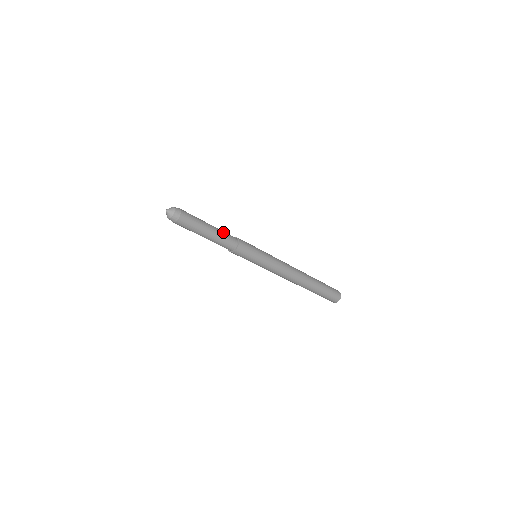
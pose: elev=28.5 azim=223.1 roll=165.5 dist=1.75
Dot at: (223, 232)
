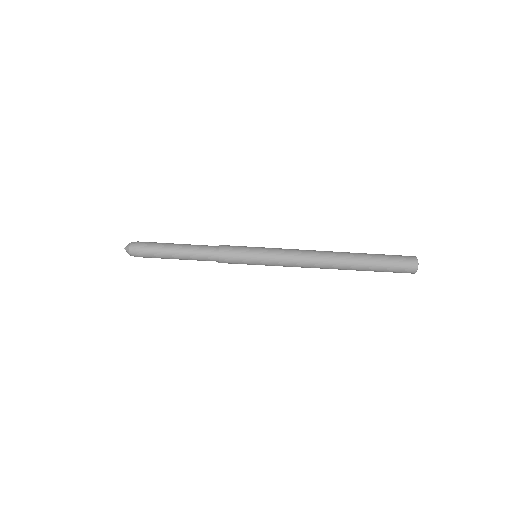
Dot at: (196, 249)
